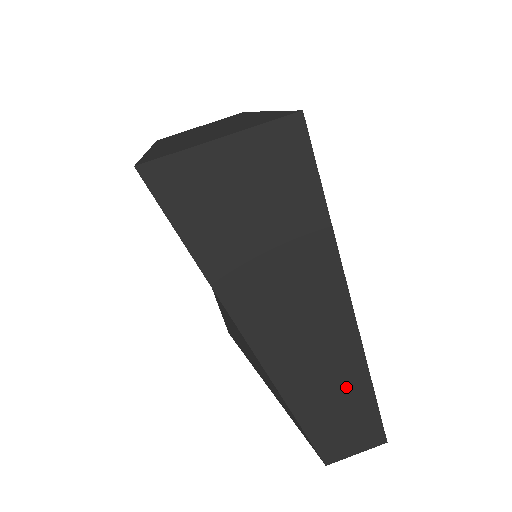
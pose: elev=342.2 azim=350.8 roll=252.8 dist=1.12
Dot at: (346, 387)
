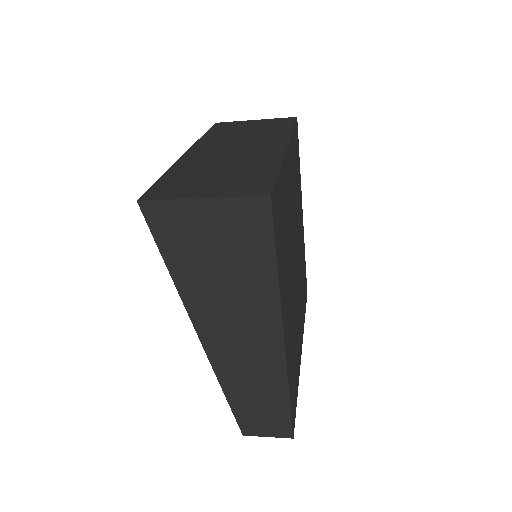
Dot at: (268, 392)
